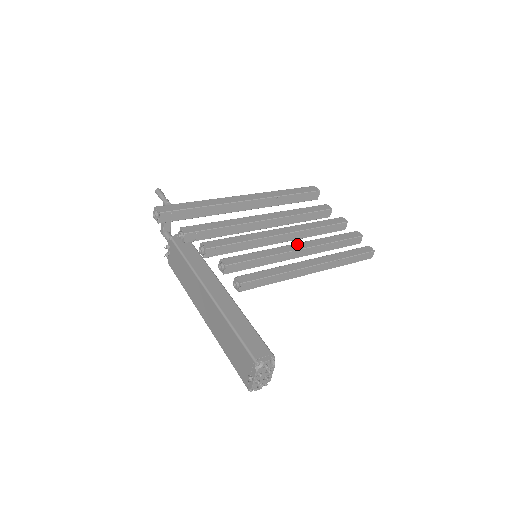
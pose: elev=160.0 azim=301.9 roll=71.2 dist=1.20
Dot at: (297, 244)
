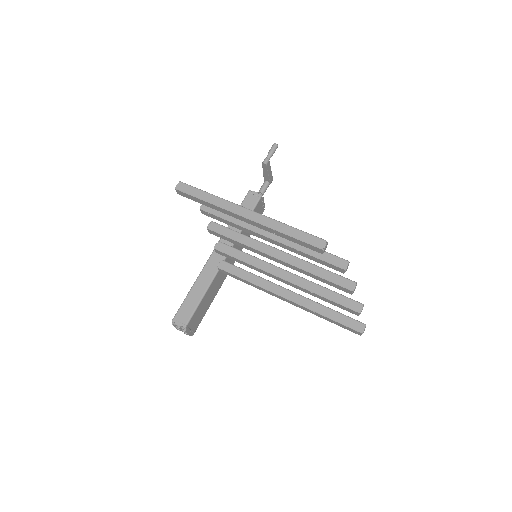
Dot at: (288, 273)
